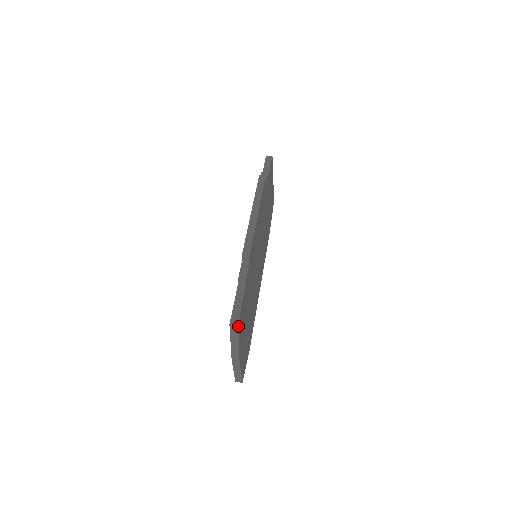
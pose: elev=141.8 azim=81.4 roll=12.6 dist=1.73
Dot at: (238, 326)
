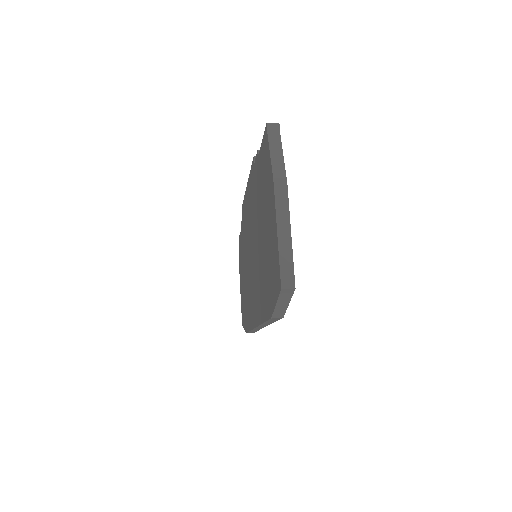
Dot at: (279, 130)
